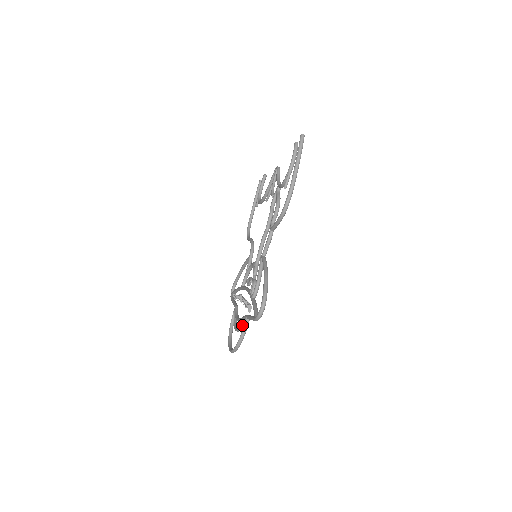
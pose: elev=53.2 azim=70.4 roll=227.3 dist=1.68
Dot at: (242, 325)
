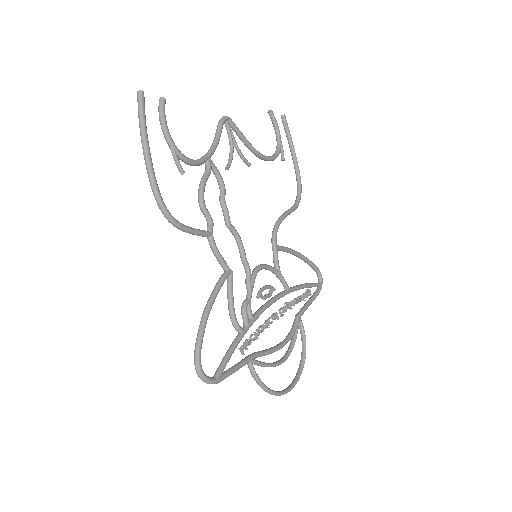
Dot at: occluded
